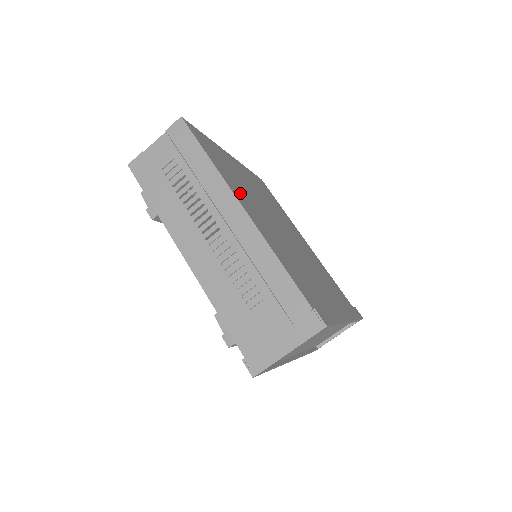
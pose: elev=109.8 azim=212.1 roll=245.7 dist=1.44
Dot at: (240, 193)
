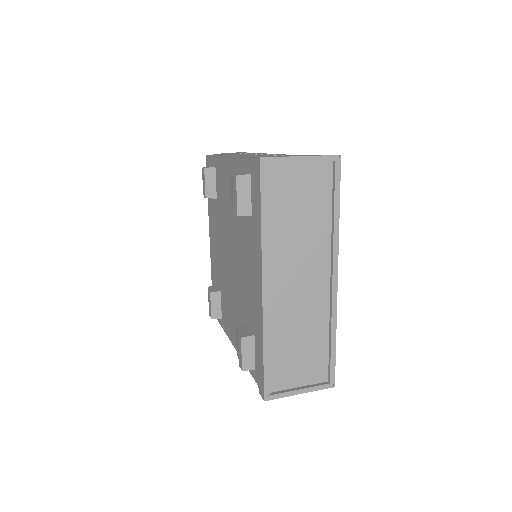
Dot at: occluded
